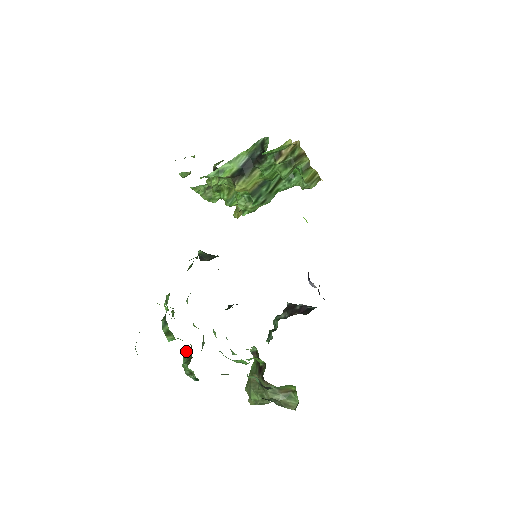
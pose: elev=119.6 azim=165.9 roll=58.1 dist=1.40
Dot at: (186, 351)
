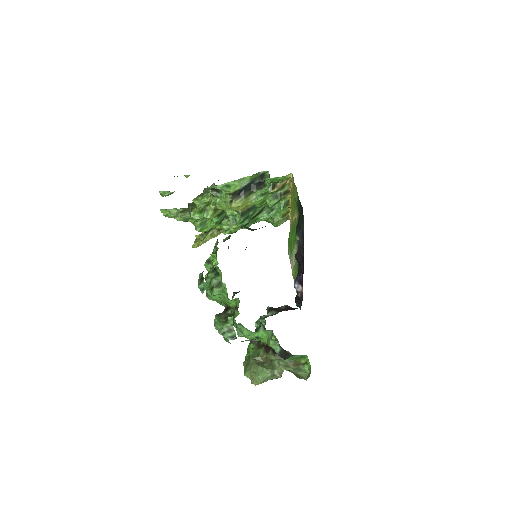
Dot at: (219, 313)
